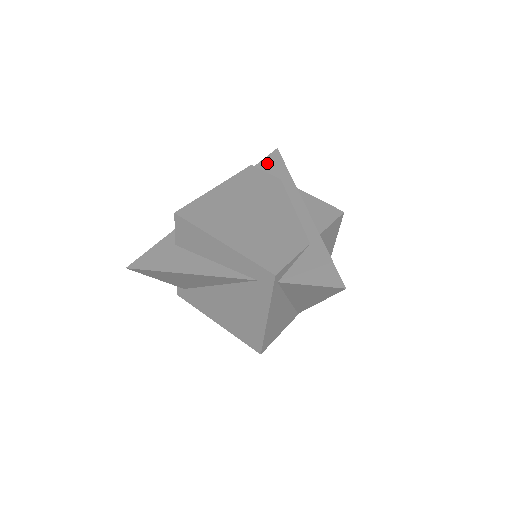
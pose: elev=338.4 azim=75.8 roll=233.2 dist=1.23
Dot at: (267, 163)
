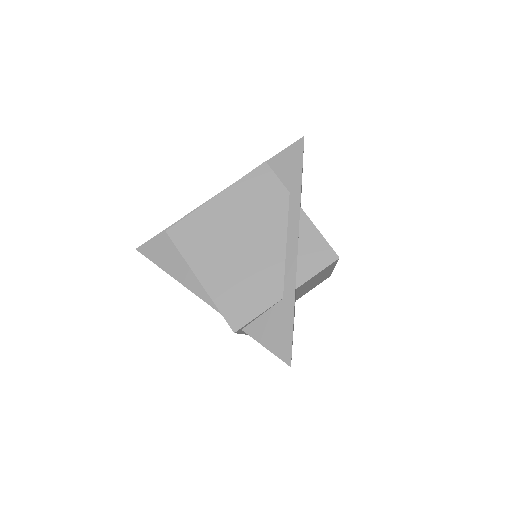
Dot at: (285, 158)
